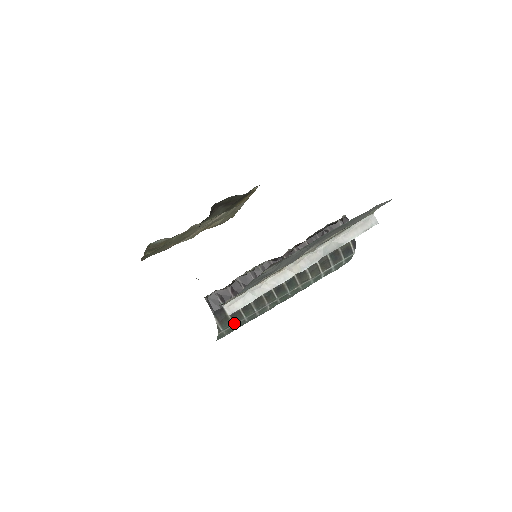
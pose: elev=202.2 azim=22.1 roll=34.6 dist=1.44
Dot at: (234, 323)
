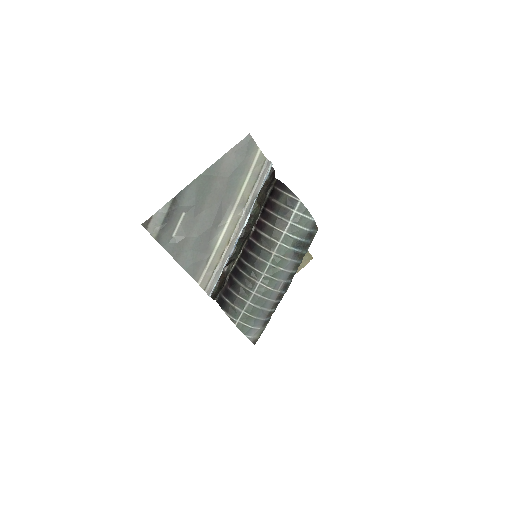
Dot at: (241, 310)
